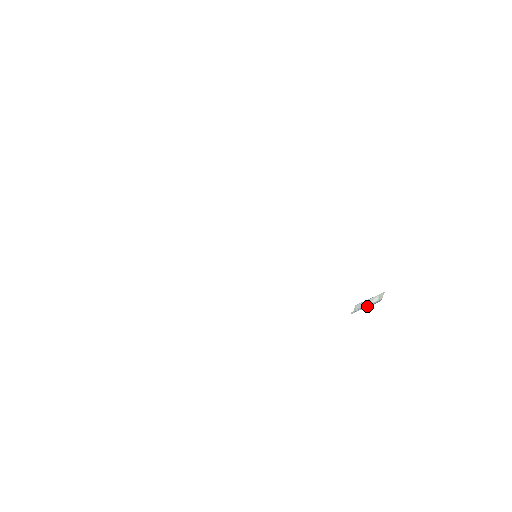
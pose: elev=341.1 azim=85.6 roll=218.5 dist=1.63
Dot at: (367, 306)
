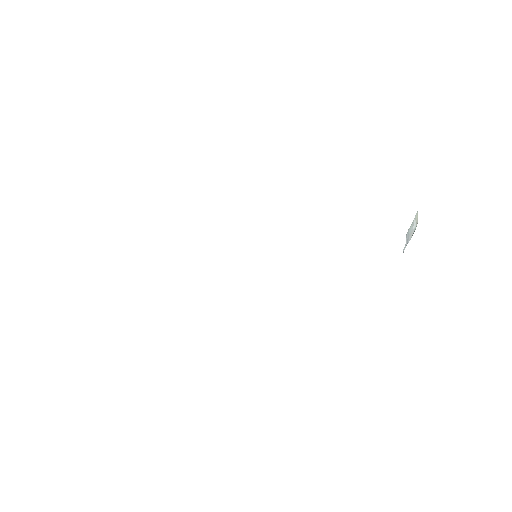
Dot at: (410, 238)
